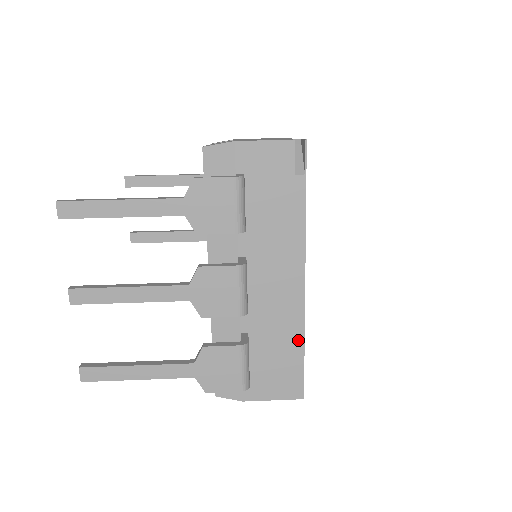
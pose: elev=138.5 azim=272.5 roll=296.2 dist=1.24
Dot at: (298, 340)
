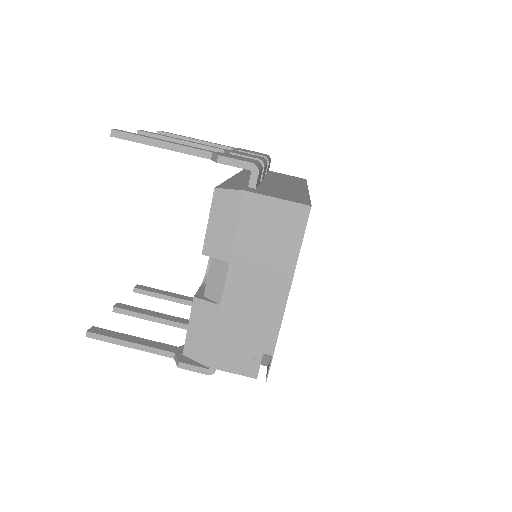
Dot at: occluded
